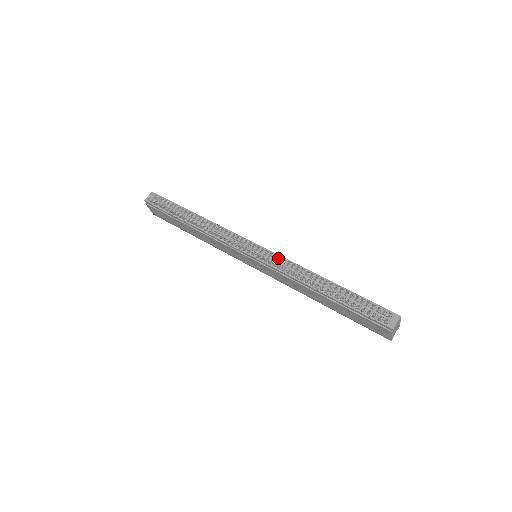
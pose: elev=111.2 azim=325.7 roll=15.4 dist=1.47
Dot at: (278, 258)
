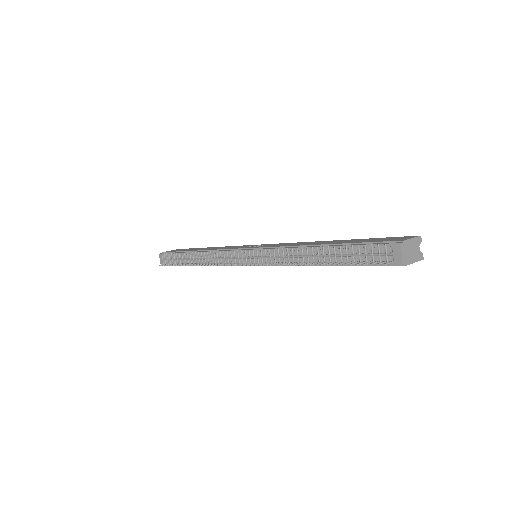
Dot at: (266, 253)
